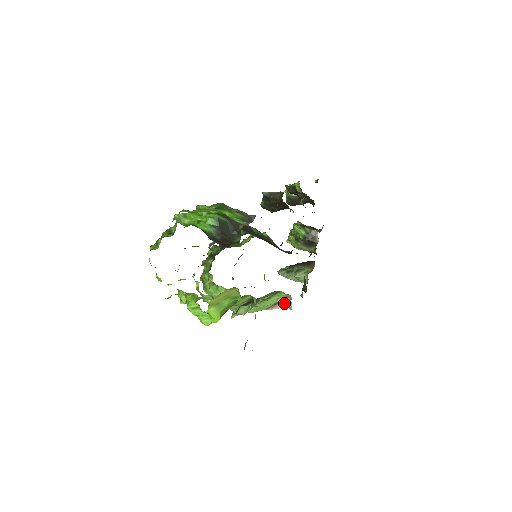
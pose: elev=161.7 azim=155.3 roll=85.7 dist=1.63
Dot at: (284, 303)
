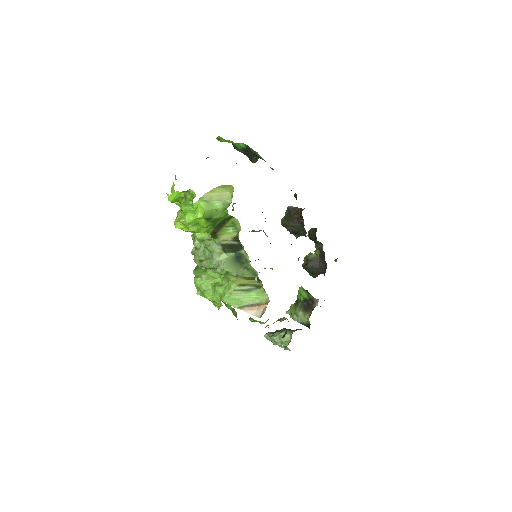
Dot at: (259, 310)
